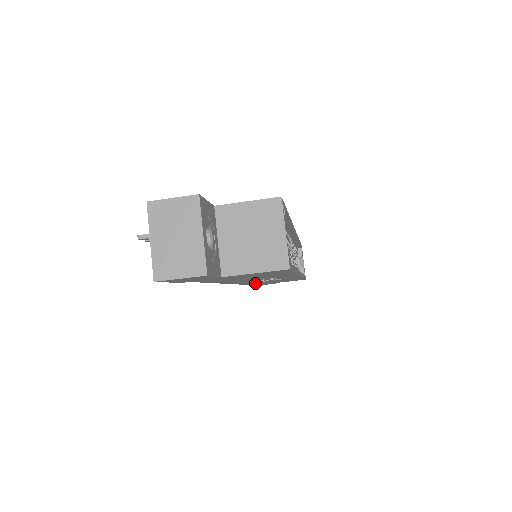
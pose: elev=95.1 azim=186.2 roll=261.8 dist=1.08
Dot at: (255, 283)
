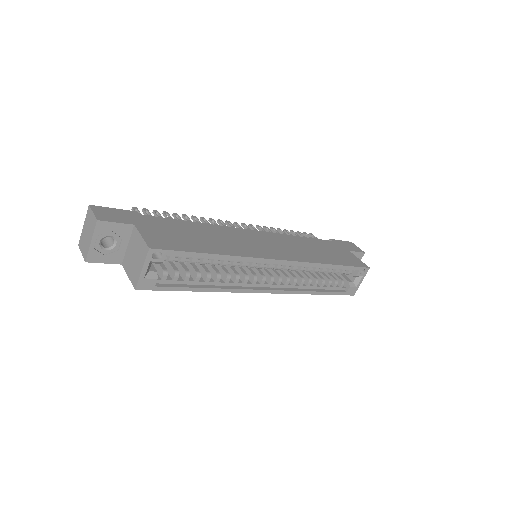
Dot at: occluded
